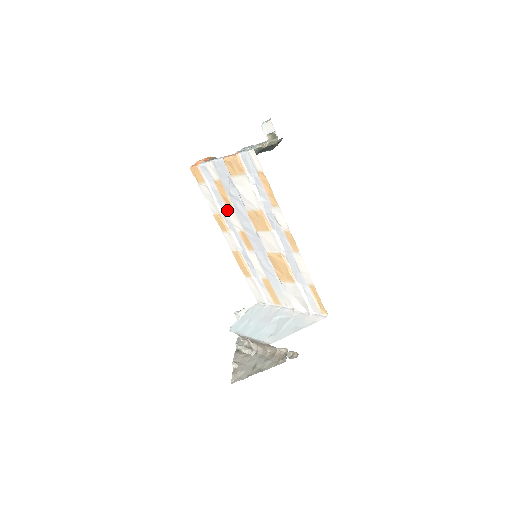
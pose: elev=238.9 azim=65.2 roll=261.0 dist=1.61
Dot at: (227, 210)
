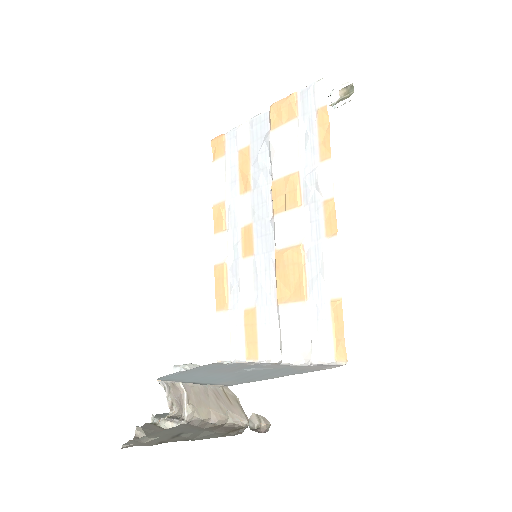
Dot at: (238, 194)
